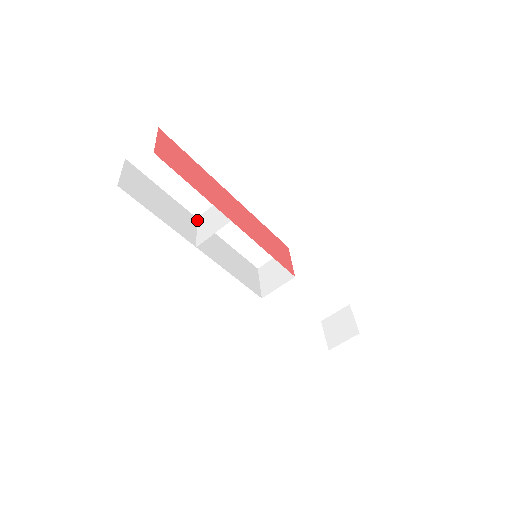
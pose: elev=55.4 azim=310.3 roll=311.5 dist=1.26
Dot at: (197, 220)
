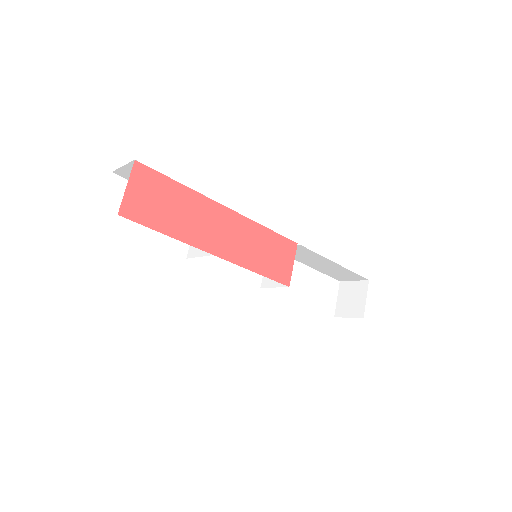
Dot at: occluded
